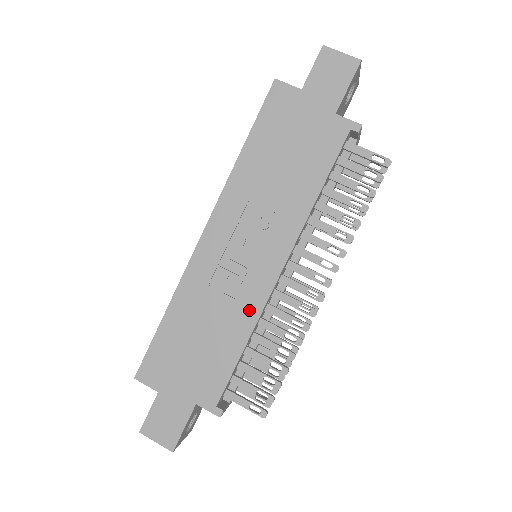
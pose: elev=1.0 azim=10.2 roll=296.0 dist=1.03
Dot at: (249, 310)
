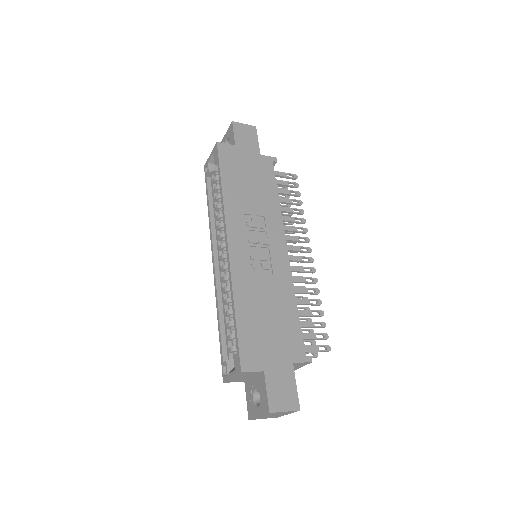
Dot at: (285, 281)
